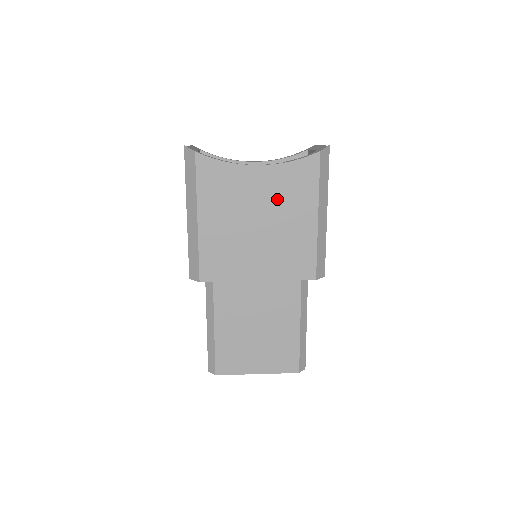
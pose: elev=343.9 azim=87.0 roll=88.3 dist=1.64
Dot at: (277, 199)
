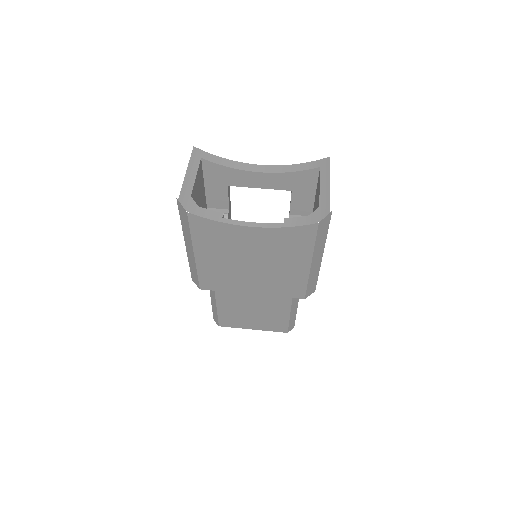
Dot at: (271, 250)
